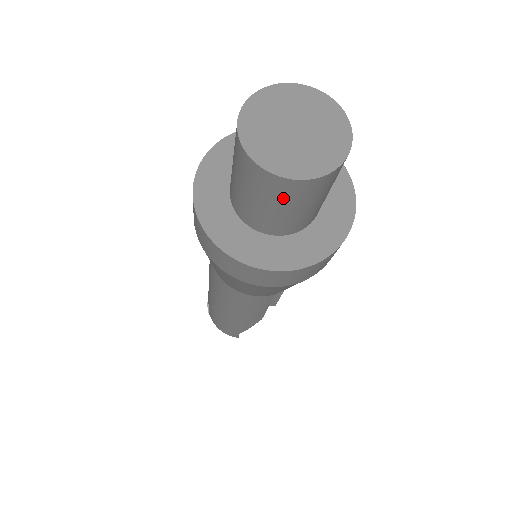
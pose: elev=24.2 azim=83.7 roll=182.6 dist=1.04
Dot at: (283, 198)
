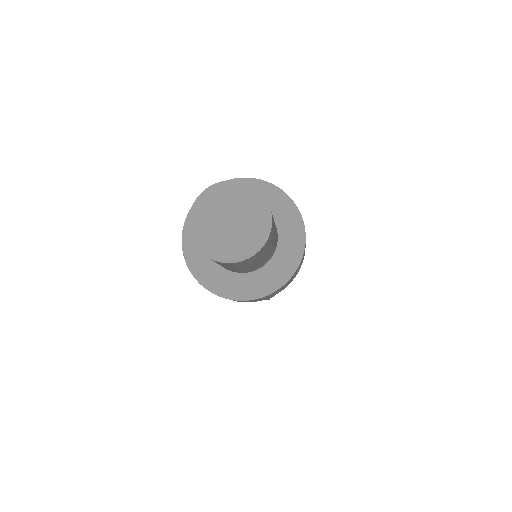
Dot at: (234, 266)
